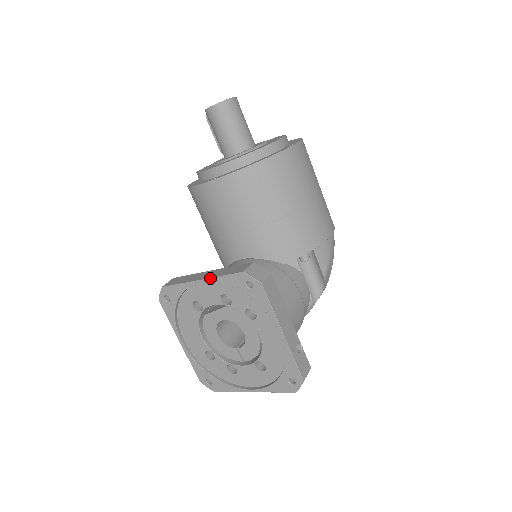
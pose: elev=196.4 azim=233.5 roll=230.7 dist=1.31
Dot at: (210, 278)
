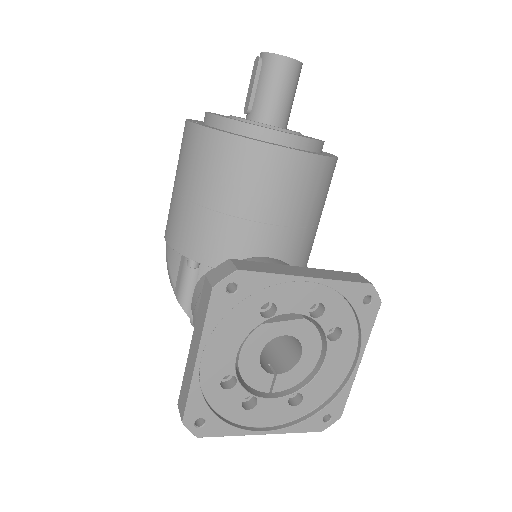
Dot at: (327, 279)
